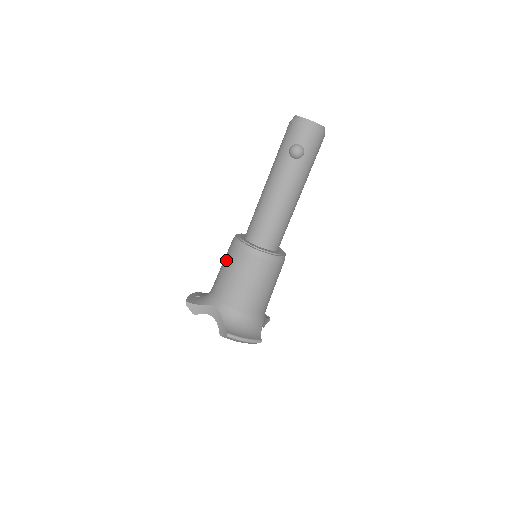
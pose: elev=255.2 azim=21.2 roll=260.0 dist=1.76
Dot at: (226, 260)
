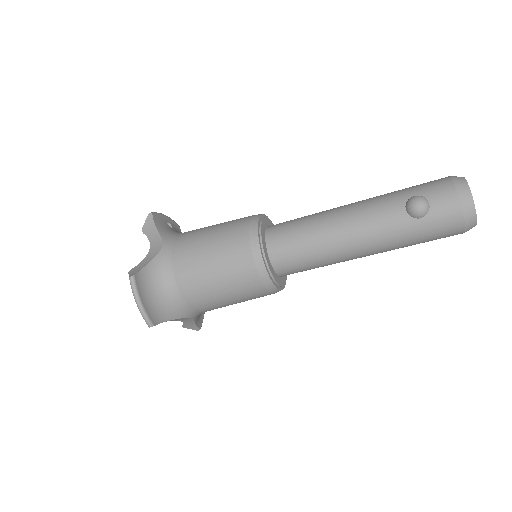
Dot at: (227, 222)
